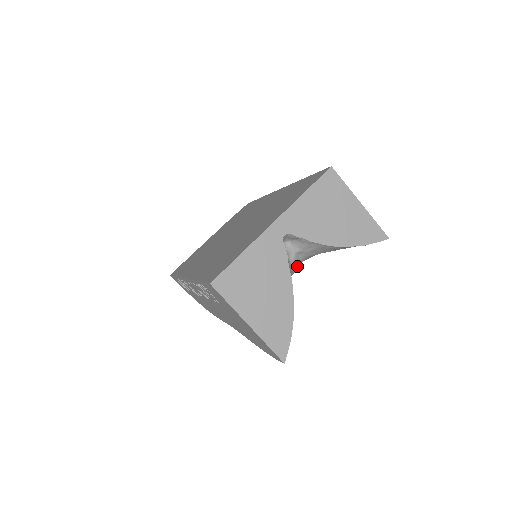
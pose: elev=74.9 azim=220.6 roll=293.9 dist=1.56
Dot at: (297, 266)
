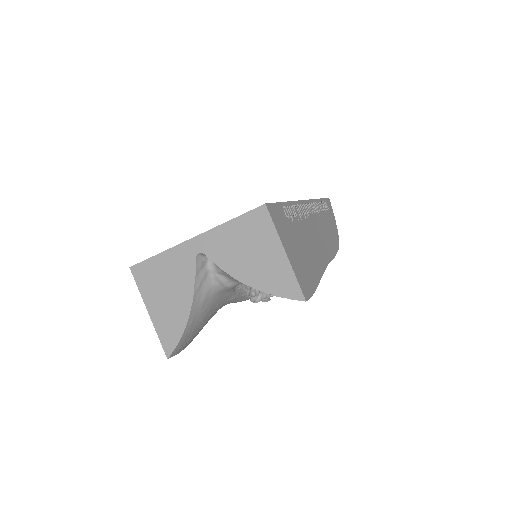
Dot at: (224, 284)
